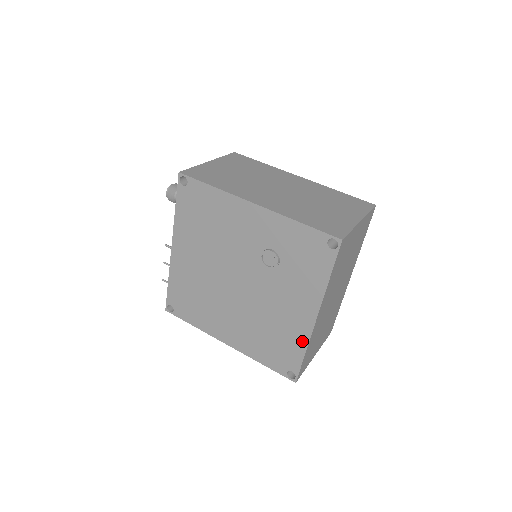
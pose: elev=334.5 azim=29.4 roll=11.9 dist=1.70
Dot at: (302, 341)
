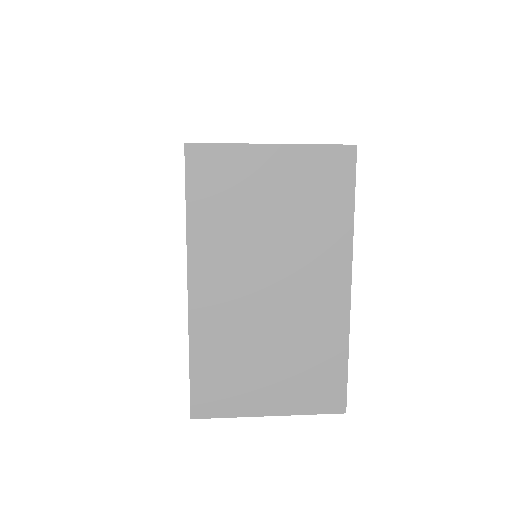
Dot at: occluded
